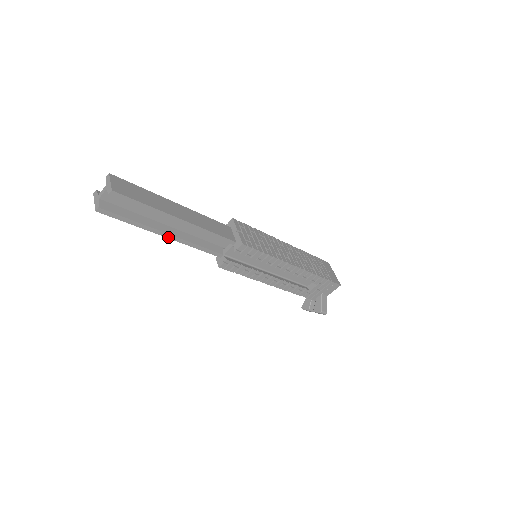
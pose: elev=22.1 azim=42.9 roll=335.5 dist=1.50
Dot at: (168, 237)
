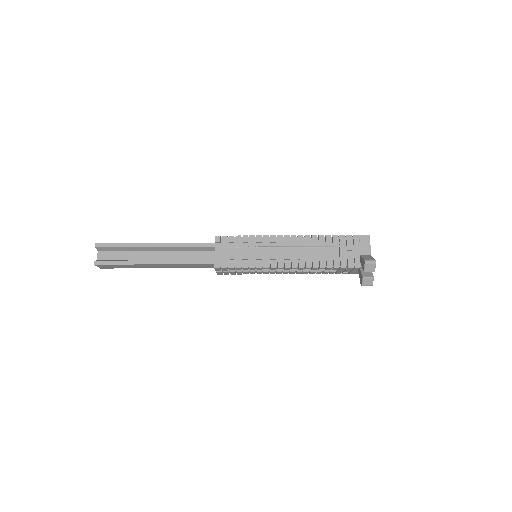
Dot at: (157, 264)
